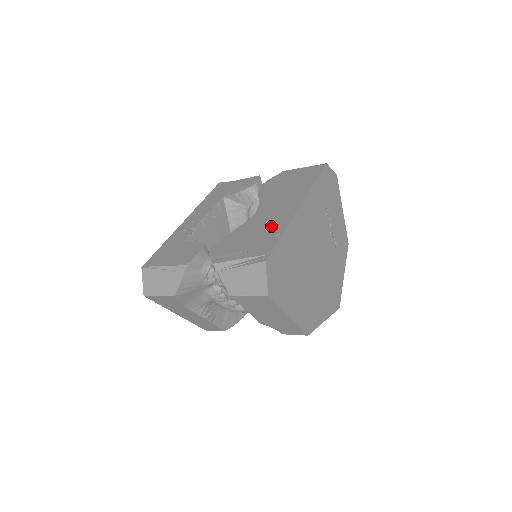
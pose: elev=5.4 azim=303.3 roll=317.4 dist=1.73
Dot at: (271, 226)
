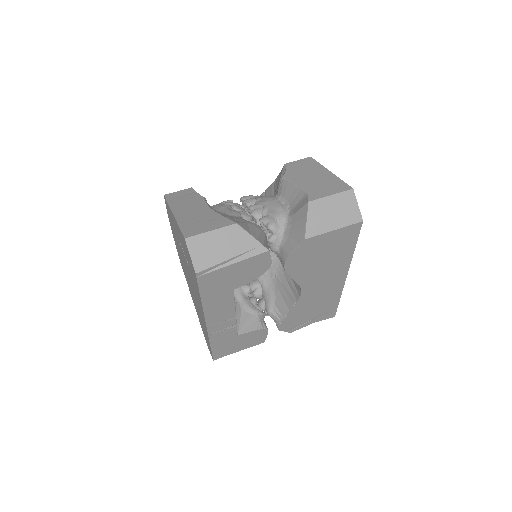
Dot at: (327, 299)
